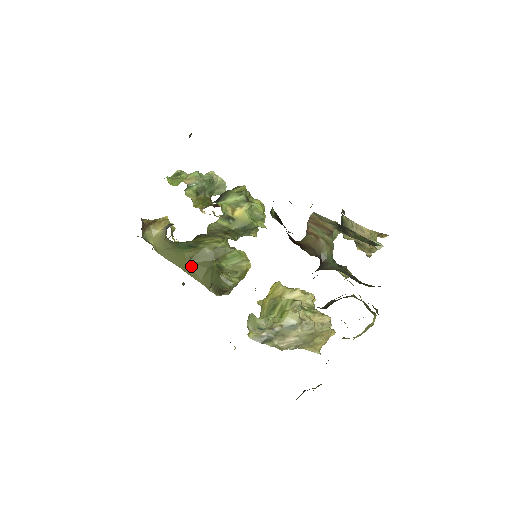
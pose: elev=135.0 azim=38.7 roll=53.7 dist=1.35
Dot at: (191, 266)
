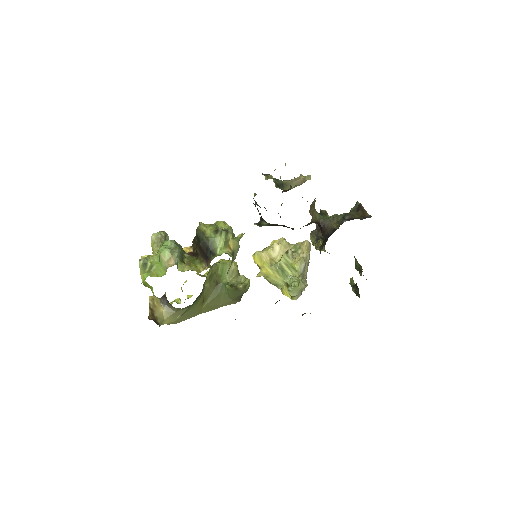
Dot at: (208, 305)
